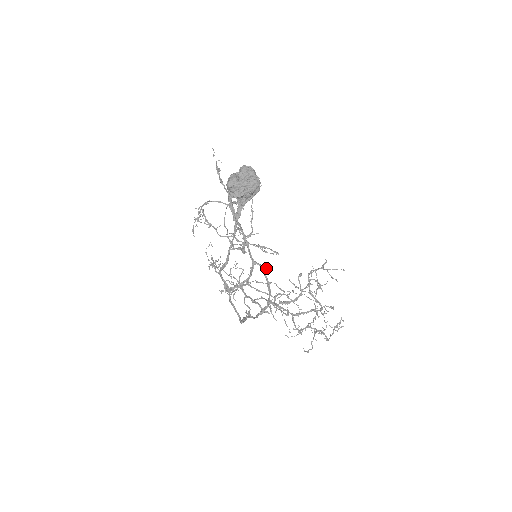
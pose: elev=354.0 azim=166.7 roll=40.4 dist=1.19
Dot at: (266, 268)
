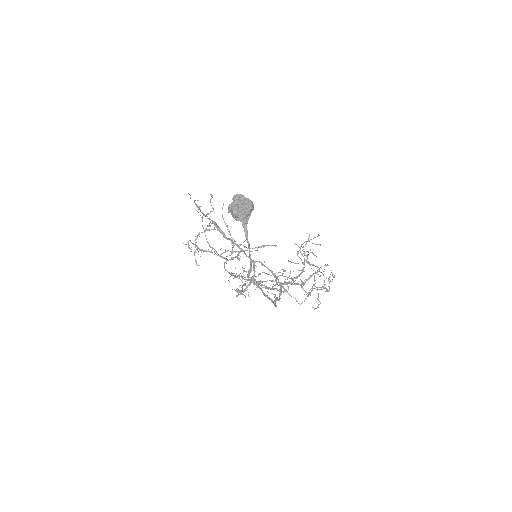
Dot at: (264, 262)
